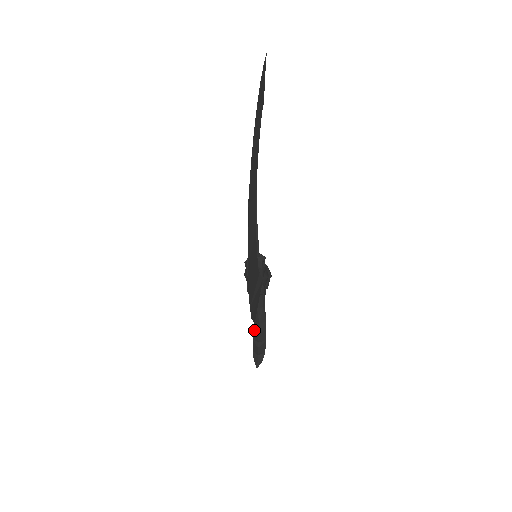
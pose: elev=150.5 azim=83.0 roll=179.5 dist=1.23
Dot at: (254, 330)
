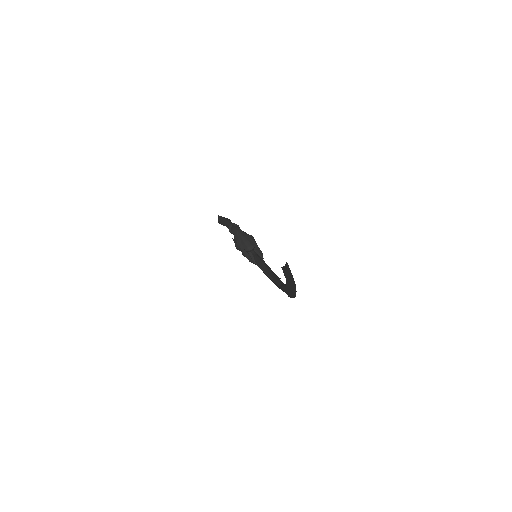
Dot at: occluded
